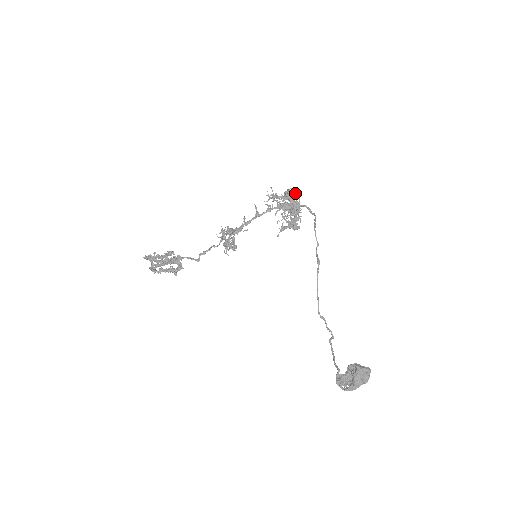
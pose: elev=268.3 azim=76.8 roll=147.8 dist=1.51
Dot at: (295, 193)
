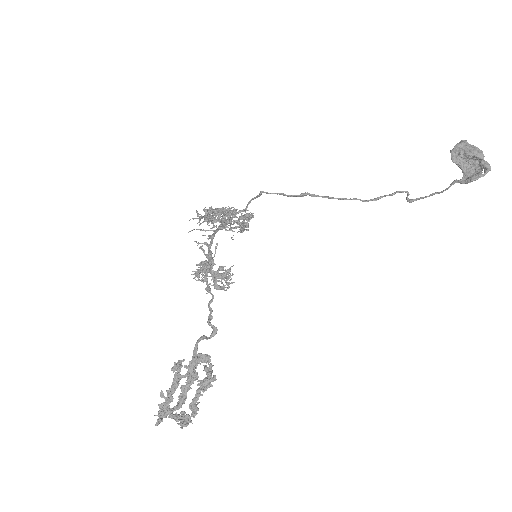
Dot at: occluded
